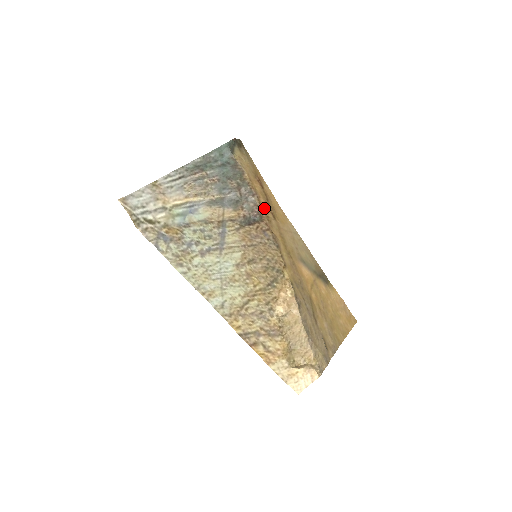
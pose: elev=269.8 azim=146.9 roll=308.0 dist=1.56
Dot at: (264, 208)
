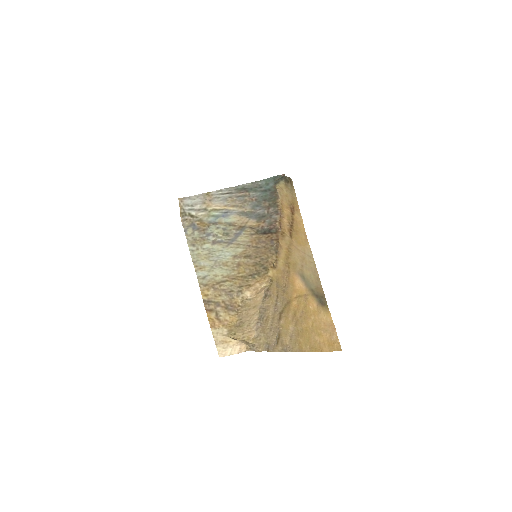
Dot at: (283, 226)
